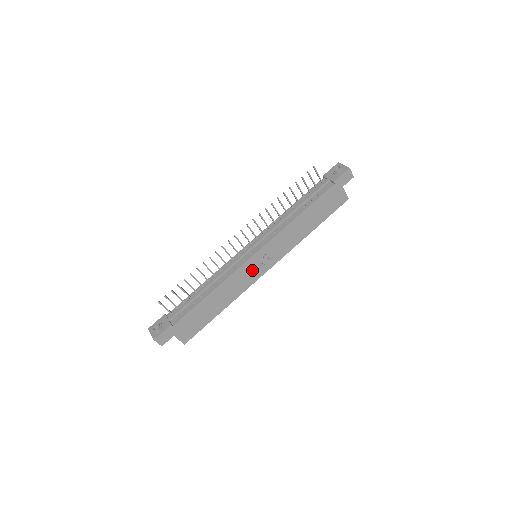
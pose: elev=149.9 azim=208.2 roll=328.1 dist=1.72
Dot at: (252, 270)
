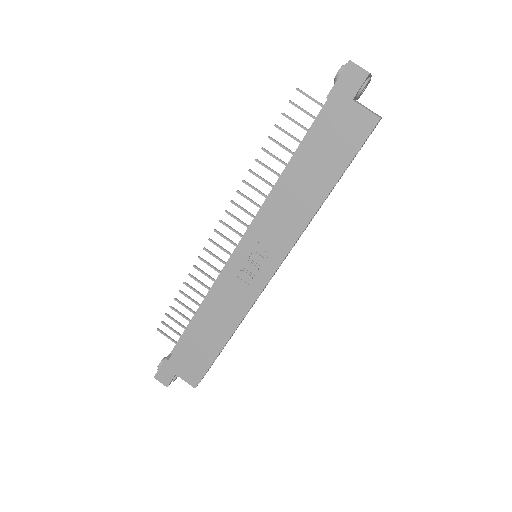
Dot at: (244, 277)
